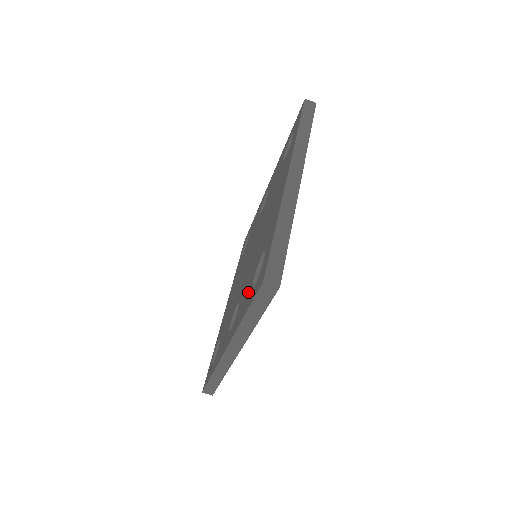
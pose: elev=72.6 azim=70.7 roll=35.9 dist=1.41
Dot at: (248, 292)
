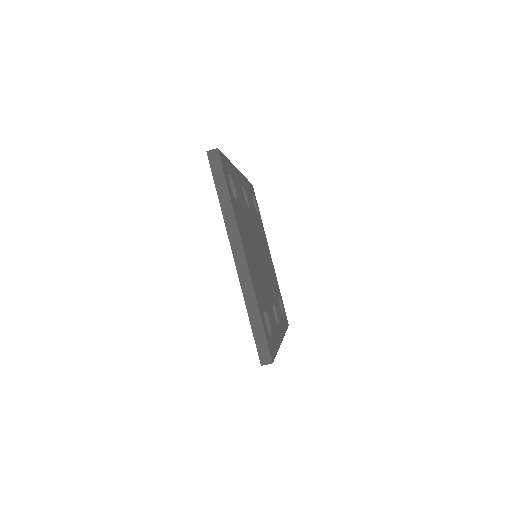
Dot at: occluded
